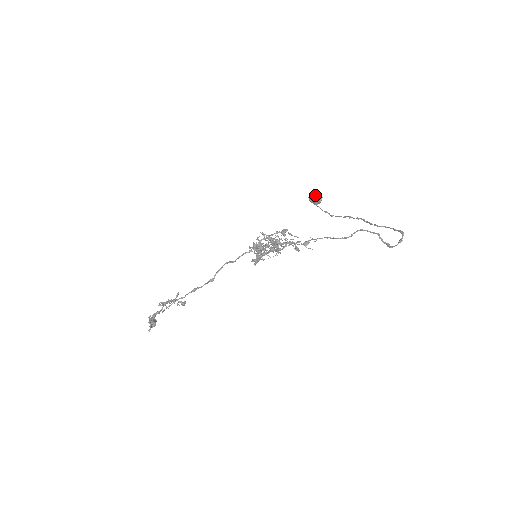
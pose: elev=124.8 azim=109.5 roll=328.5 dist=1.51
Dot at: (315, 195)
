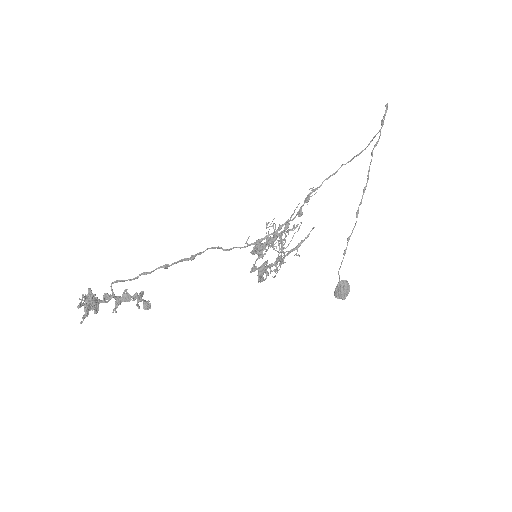
Dot at: occluded
